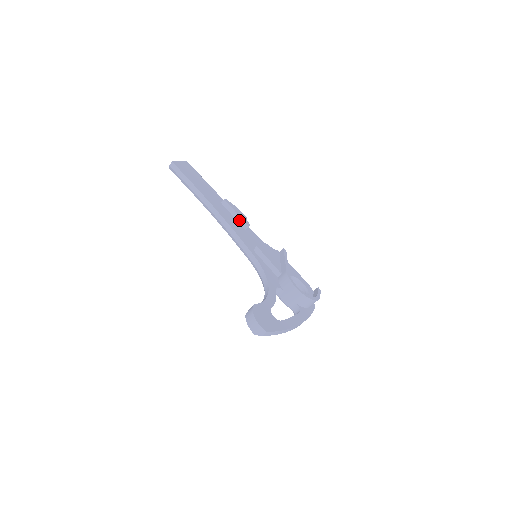
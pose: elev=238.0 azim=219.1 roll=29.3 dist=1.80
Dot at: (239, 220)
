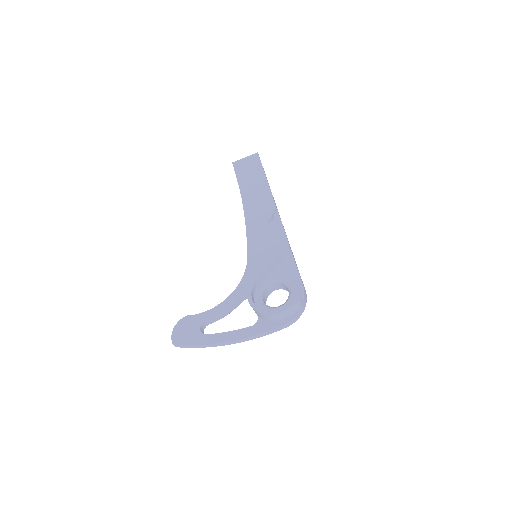
Dot at: occluded
